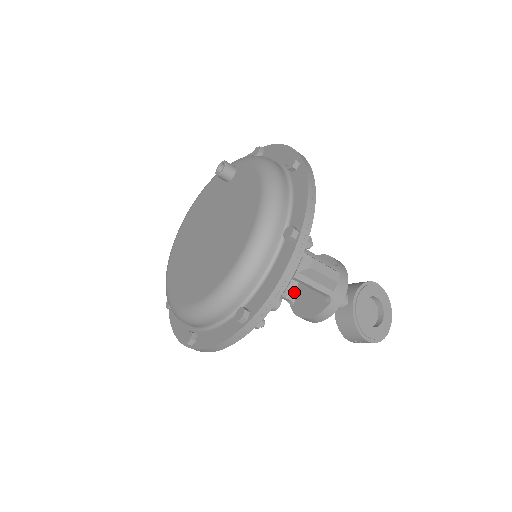
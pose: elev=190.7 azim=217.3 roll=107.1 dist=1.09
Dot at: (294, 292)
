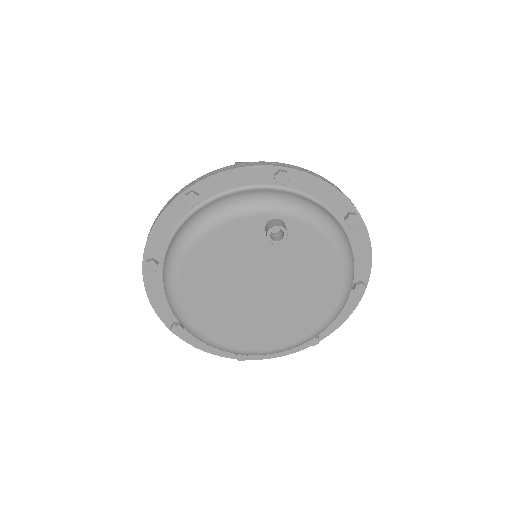
Dot at: occluded
